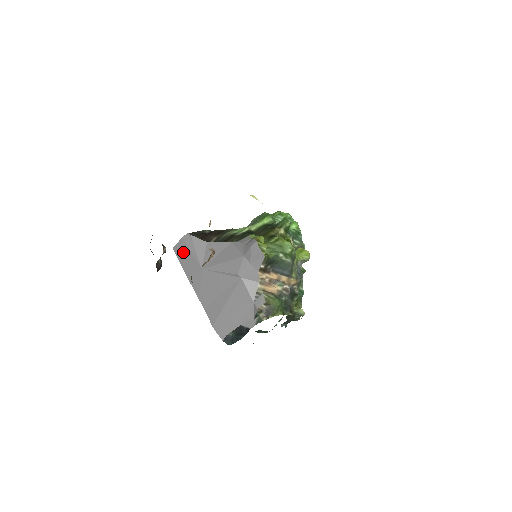
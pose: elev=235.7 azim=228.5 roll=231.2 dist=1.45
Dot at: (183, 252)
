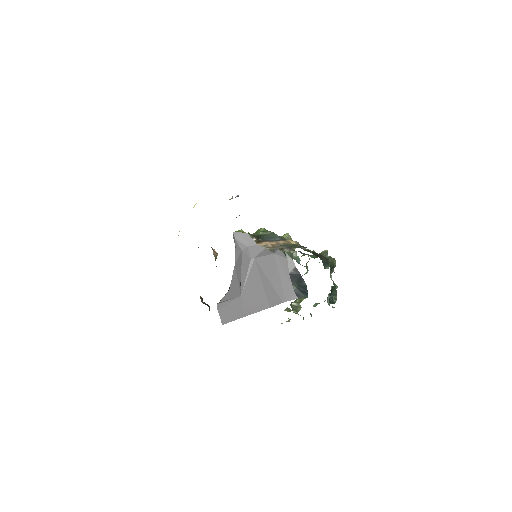
Dot at: (227, 314)
